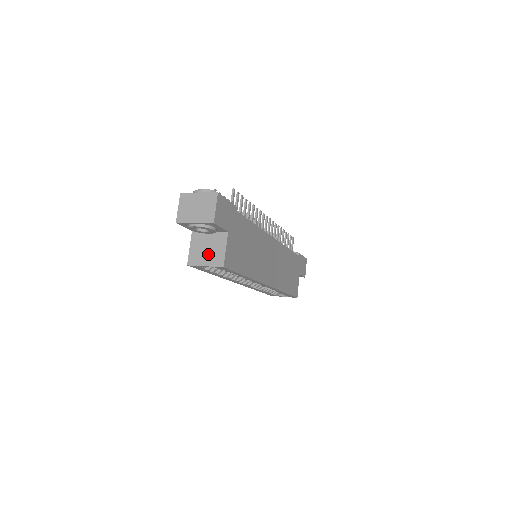
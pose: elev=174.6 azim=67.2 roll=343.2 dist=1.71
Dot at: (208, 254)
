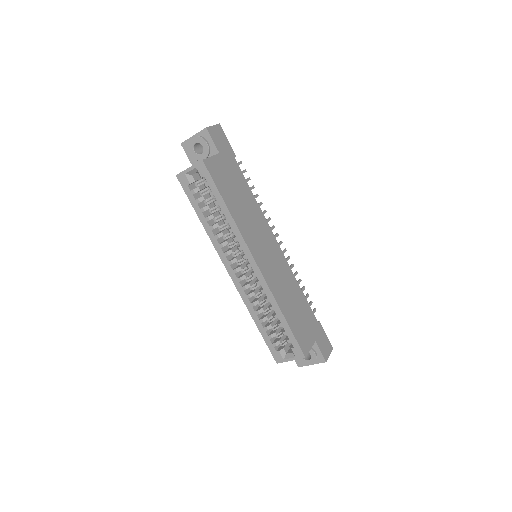
Dot at: occluded
